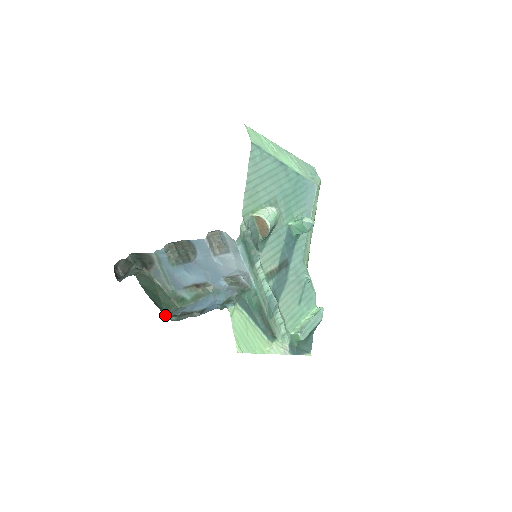
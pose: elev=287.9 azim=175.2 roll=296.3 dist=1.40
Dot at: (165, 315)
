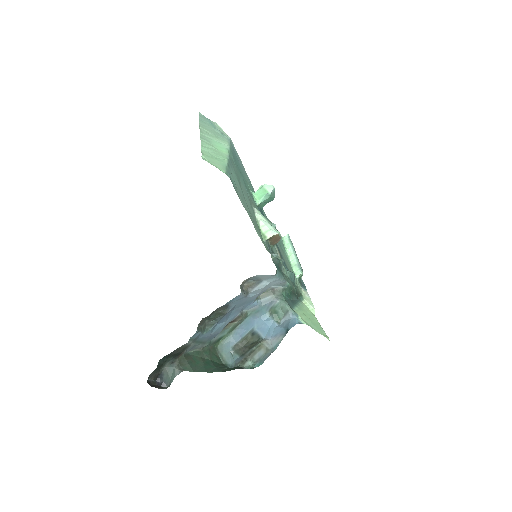
Dot at: (223, 365)
